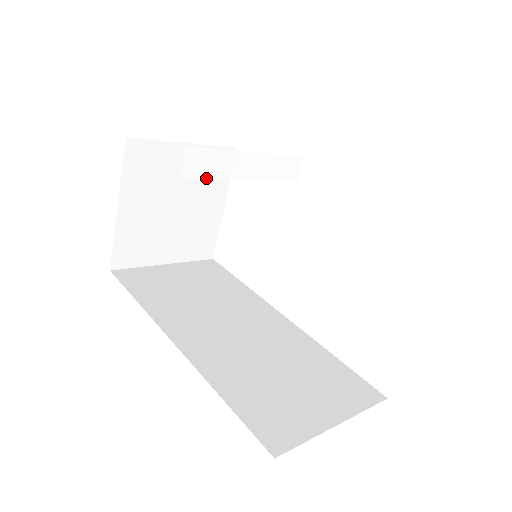
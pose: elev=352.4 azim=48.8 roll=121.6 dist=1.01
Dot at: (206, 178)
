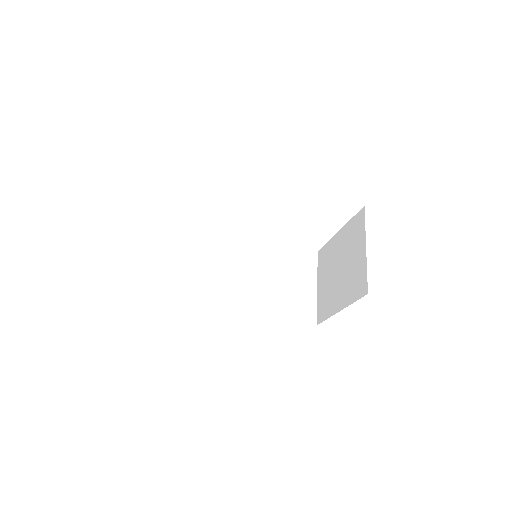
Dot at: occluded
